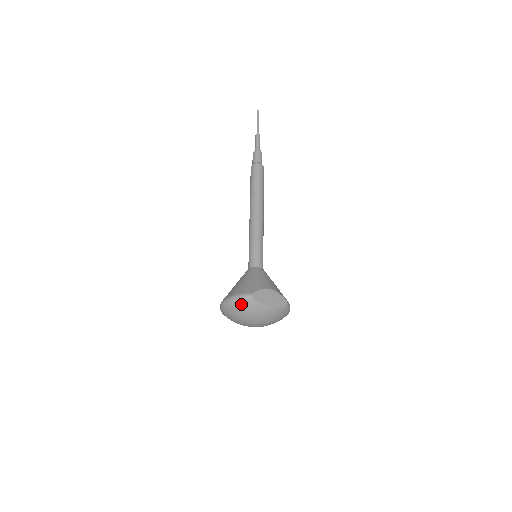
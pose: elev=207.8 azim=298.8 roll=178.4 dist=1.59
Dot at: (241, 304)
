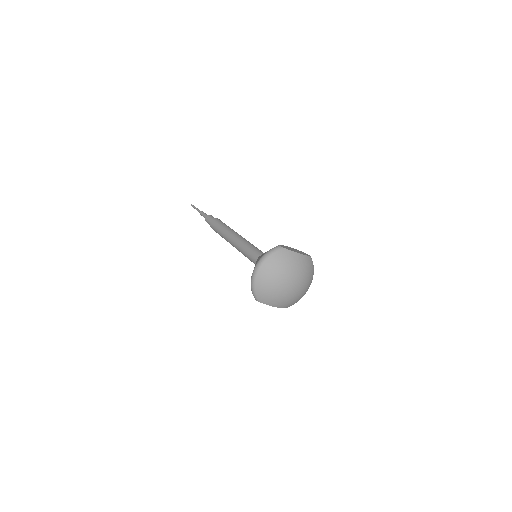
Dot at: (274, 257)
